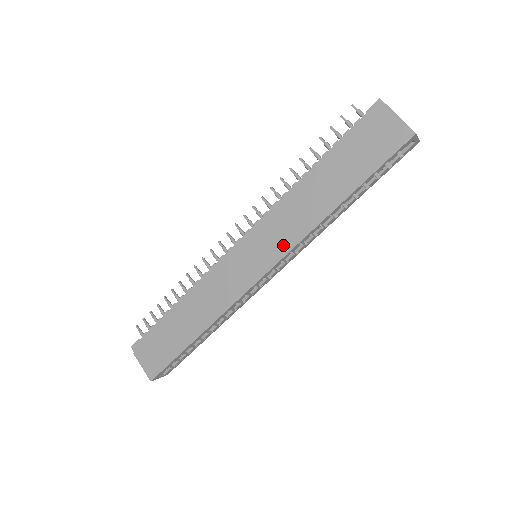
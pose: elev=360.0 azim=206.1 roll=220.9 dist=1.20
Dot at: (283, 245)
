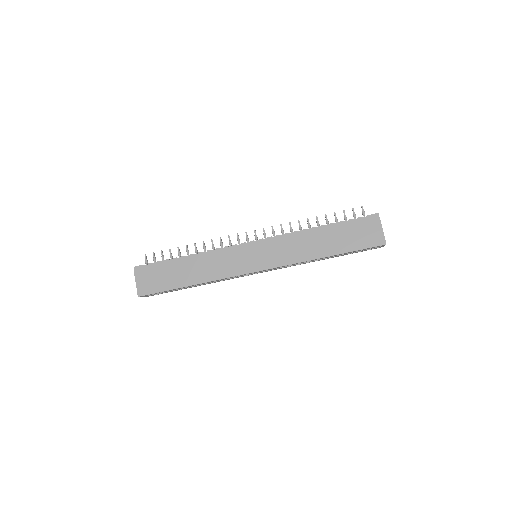
Dot at: (279, 260)
